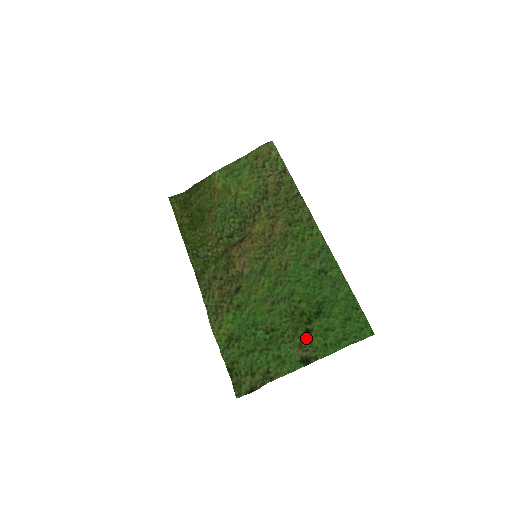
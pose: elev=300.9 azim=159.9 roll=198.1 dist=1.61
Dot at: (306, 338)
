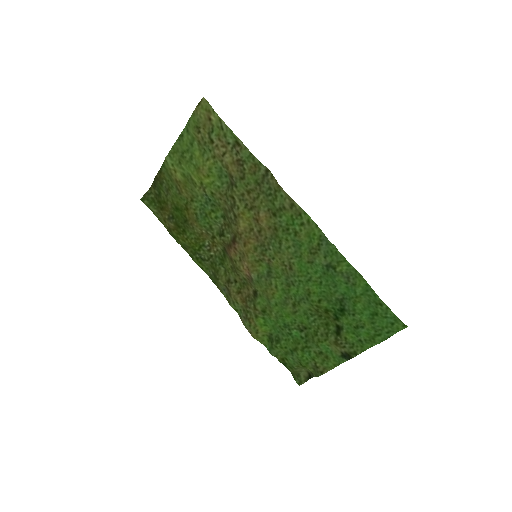
Dot at: (339, 336)
